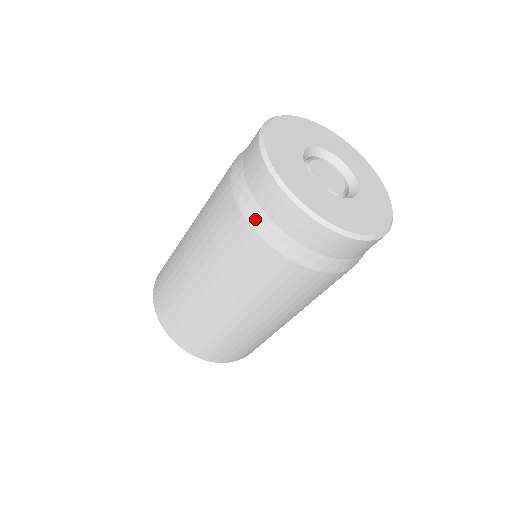
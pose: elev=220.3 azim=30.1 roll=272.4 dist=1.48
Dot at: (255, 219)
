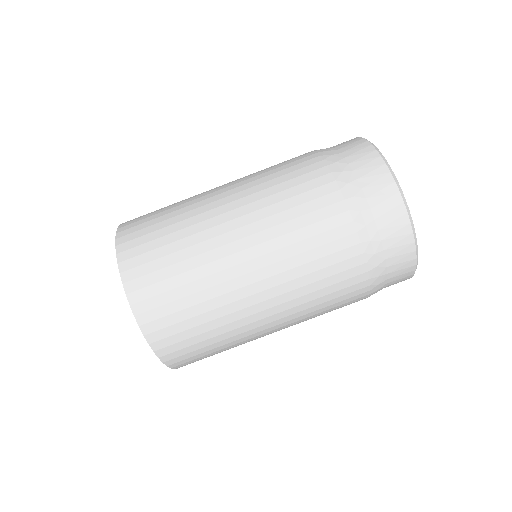
Dot at: (325, 151)
